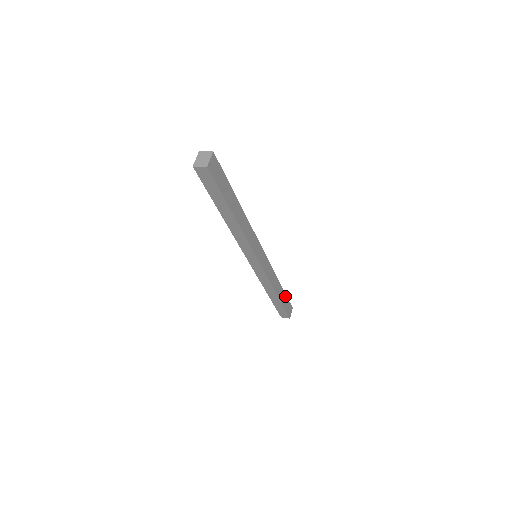
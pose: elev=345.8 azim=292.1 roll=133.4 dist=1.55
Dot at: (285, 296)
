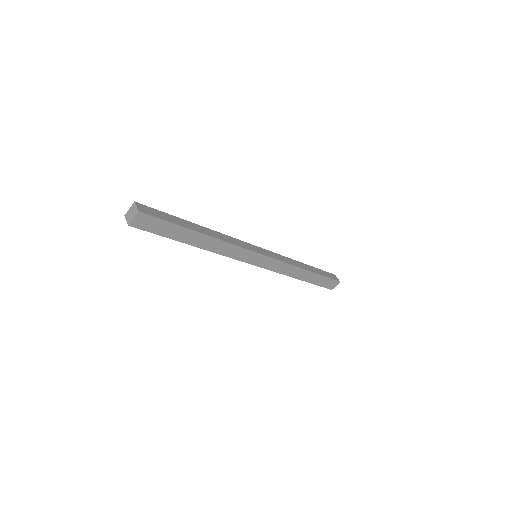
Dot at: (321, 276)
